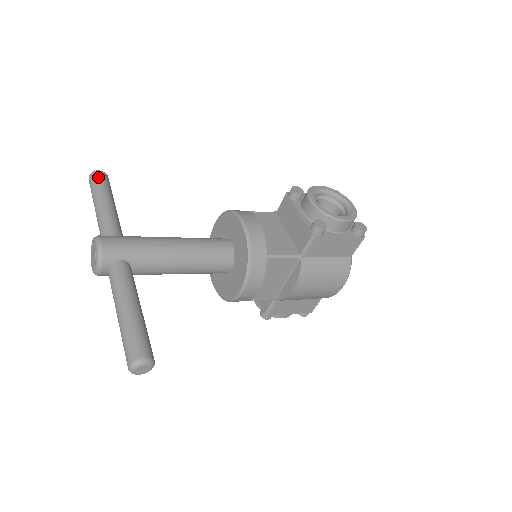
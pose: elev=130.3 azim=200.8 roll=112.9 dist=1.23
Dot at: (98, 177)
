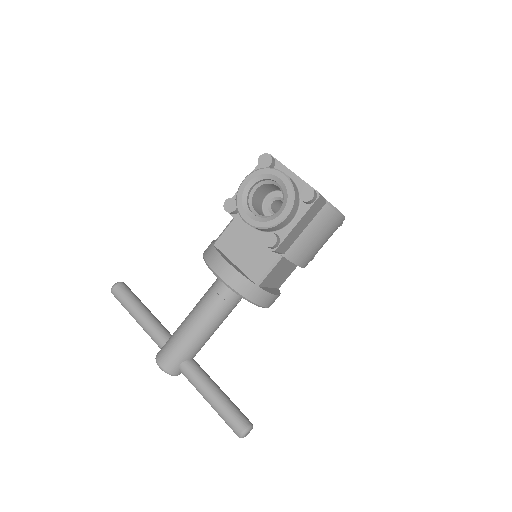
Dot at: (117, 296)
